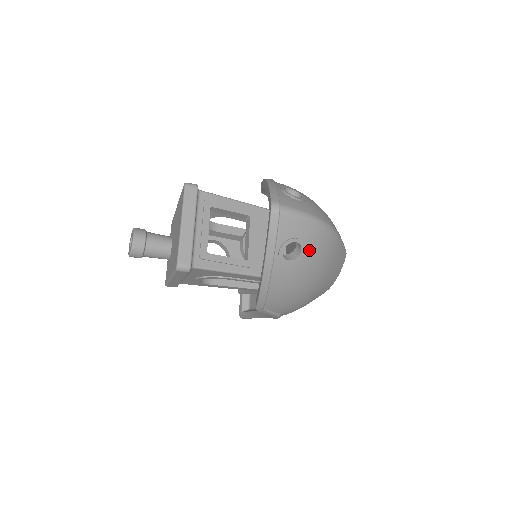
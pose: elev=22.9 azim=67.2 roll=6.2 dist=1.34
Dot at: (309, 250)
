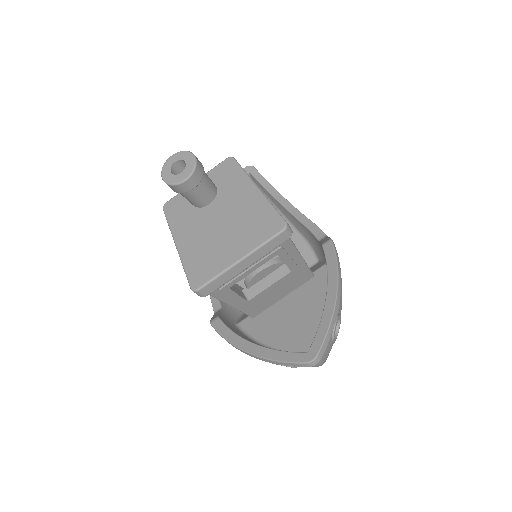
Dot at: occluded
